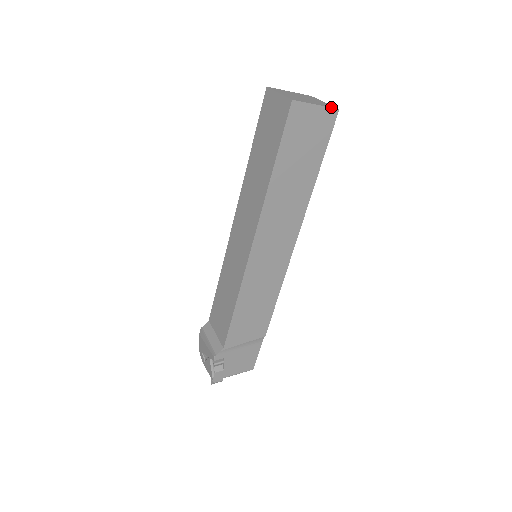
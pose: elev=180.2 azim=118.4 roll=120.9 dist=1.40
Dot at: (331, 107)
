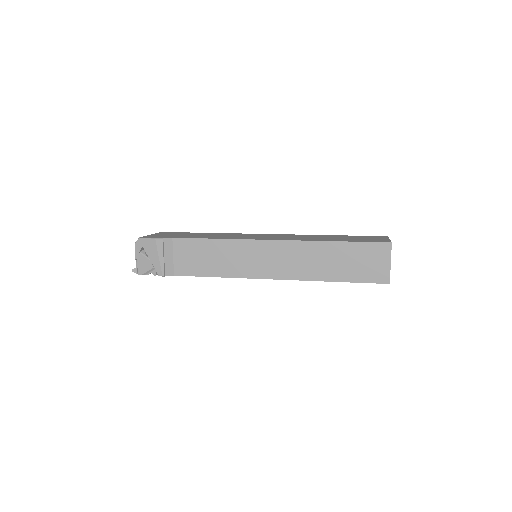
Dot at: occluded
